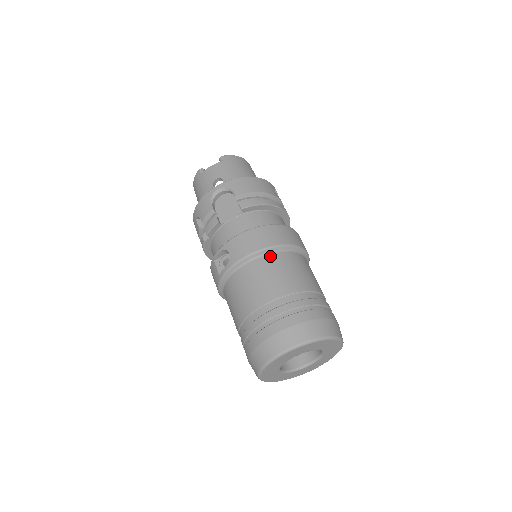
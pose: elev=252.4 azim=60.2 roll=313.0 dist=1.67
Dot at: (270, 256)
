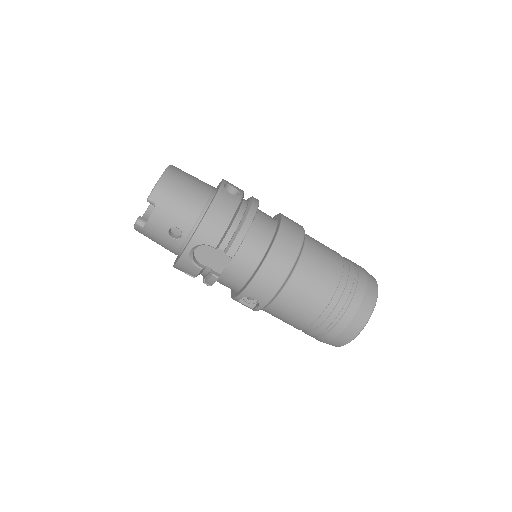
Dot at: (292, 281)
